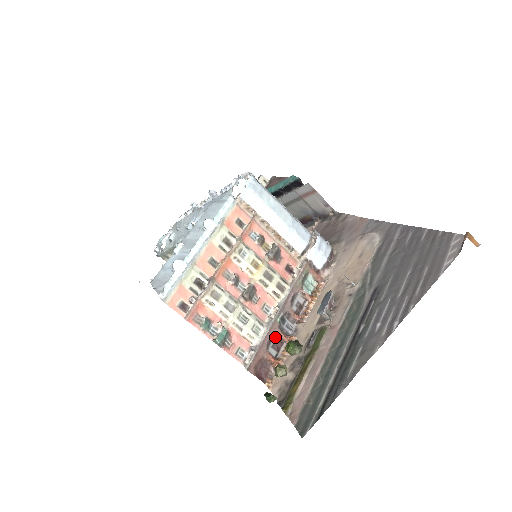
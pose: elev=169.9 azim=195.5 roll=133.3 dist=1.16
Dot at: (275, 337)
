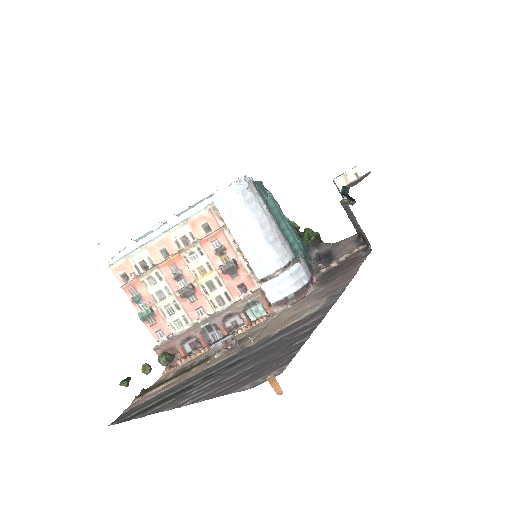
Dot at: (195, 338)
